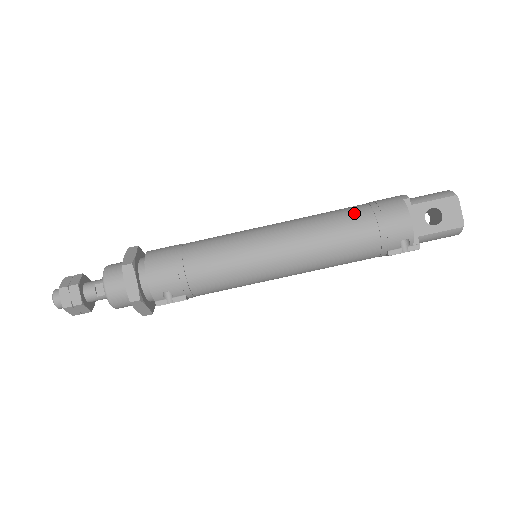
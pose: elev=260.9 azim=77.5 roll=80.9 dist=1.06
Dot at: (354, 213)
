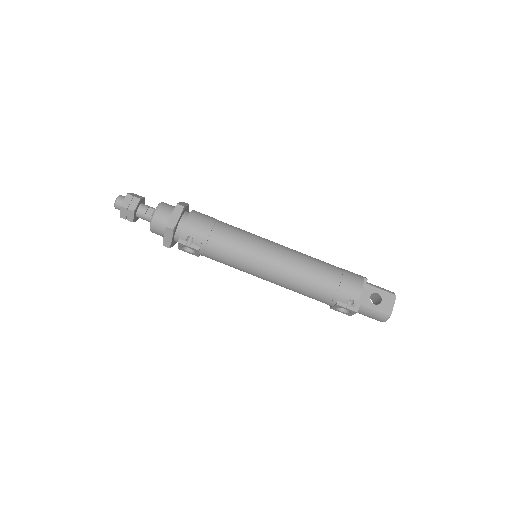
Dot at: (331, 266)
